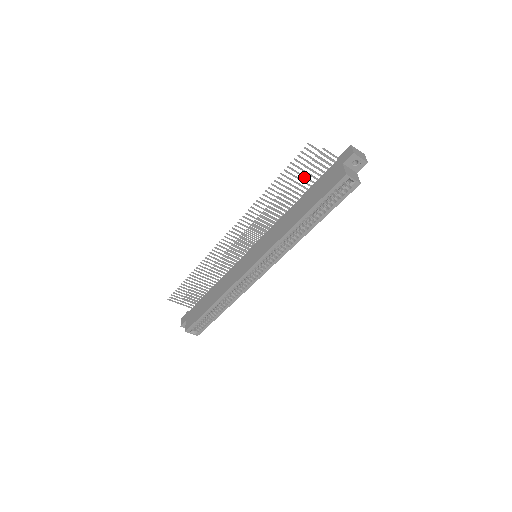
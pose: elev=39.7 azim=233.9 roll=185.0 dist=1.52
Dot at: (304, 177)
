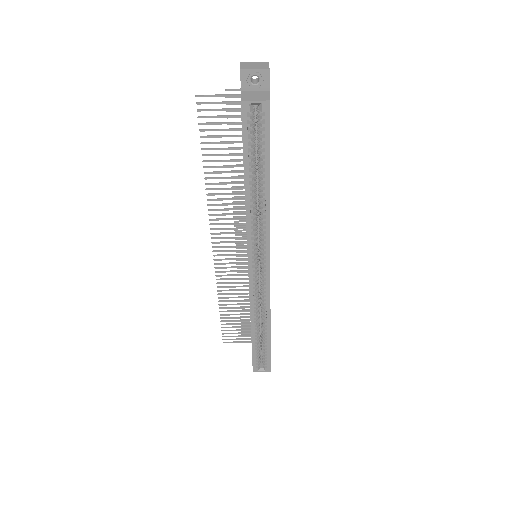
Dot at: occluded
